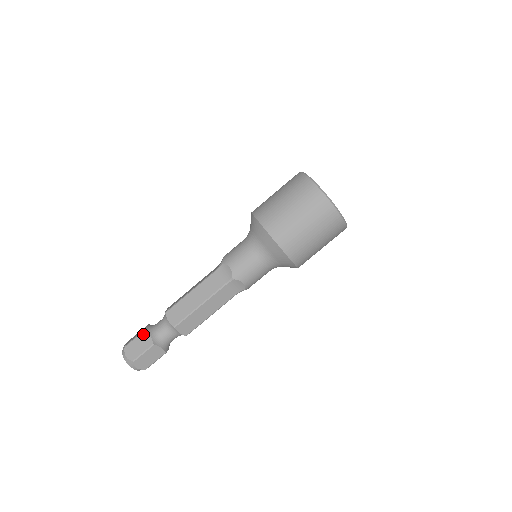
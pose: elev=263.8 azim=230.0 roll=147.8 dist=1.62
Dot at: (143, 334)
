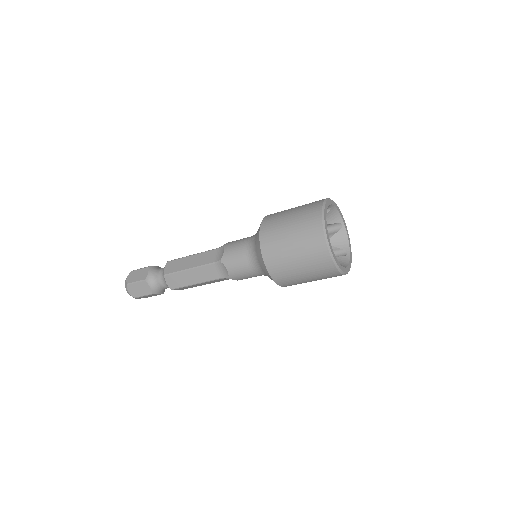
Dot at: (143, 283)
